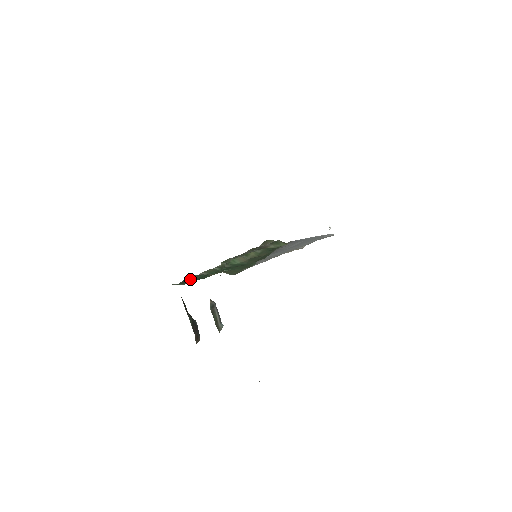
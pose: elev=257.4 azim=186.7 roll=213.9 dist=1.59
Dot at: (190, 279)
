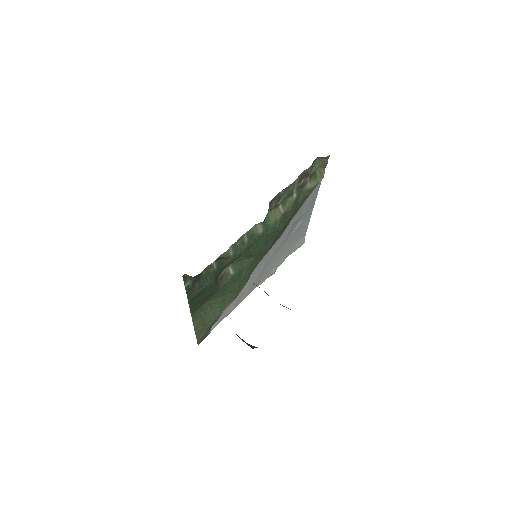
Dot at: (209, 269)
